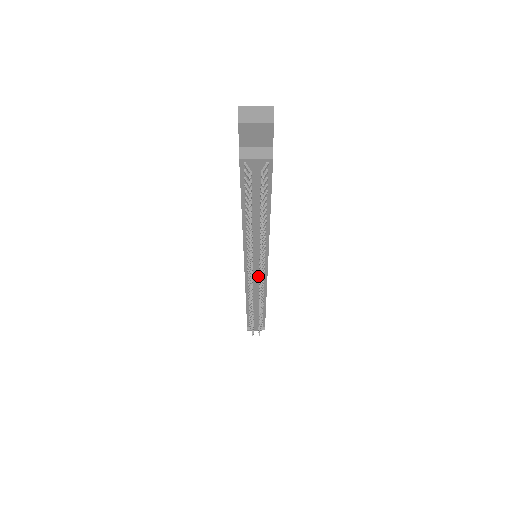
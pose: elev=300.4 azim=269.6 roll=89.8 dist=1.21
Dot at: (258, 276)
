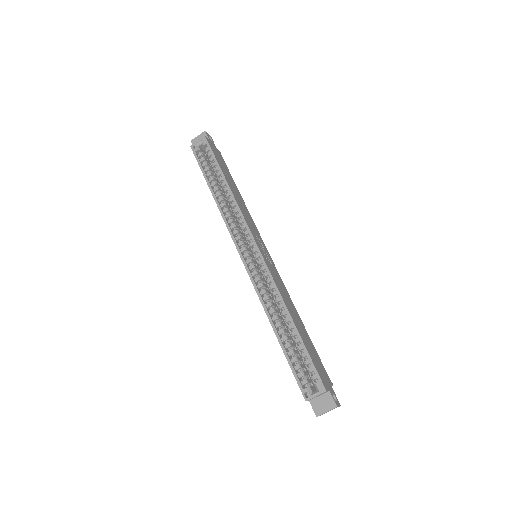
Dot at: occluded
